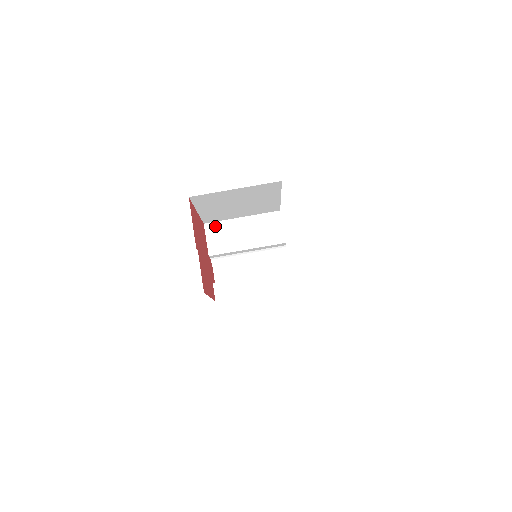
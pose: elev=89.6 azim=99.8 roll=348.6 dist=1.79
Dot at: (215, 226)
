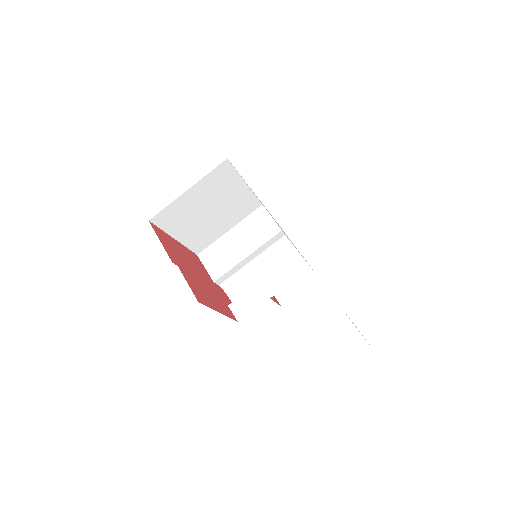
Dot at: (208, 251)
